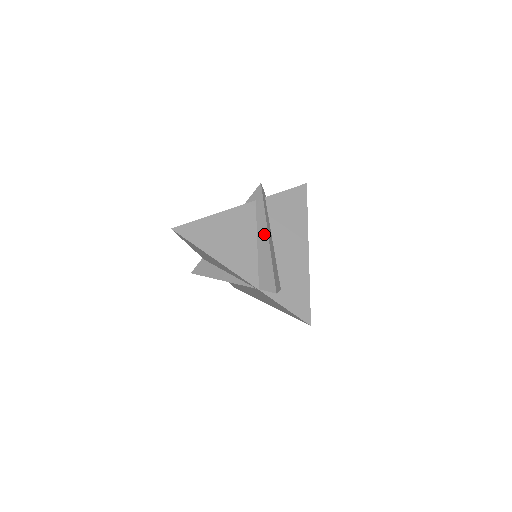
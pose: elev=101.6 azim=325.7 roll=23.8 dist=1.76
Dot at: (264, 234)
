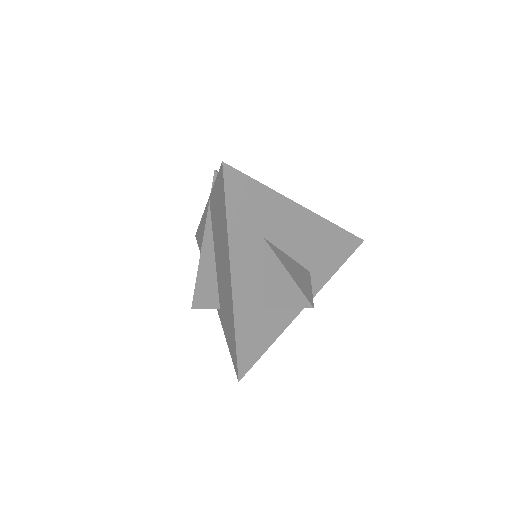
Dot at: occluded
